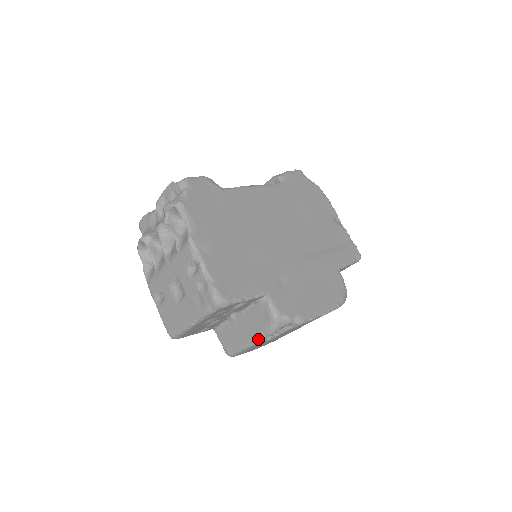
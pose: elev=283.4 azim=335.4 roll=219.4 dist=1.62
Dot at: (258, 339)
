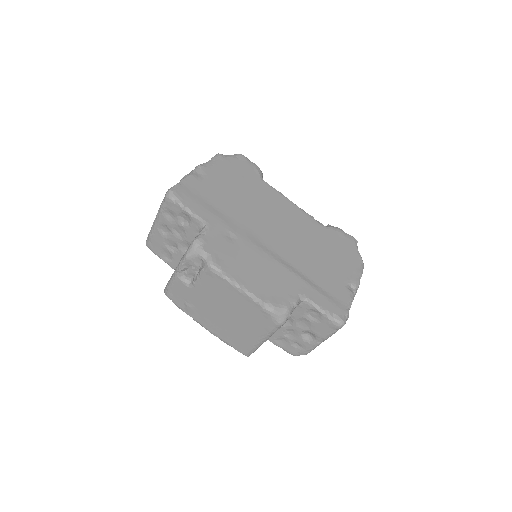
Dot at: (178, 264)
